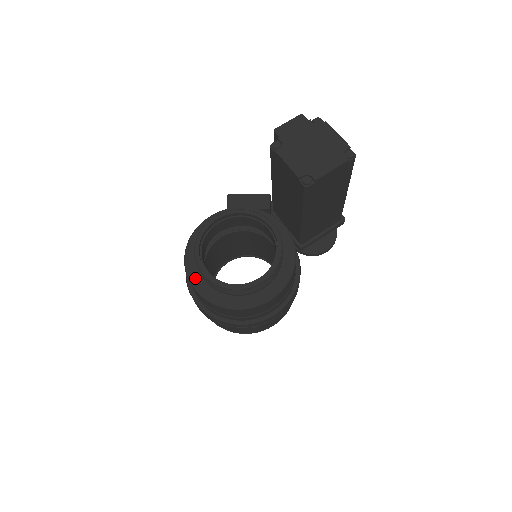
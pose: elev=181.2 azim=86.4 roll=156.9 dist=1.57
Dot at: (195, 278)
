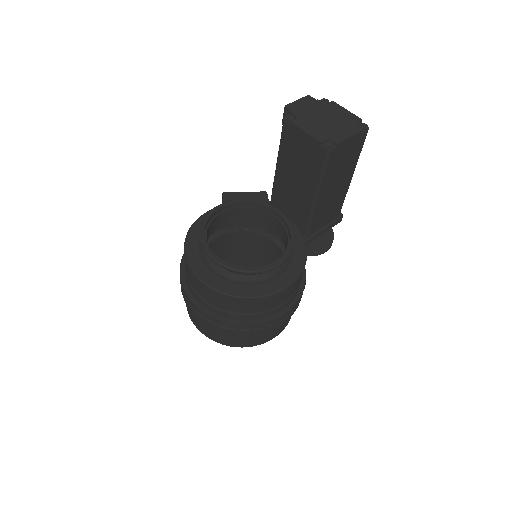
Dot at: (200, 270)
